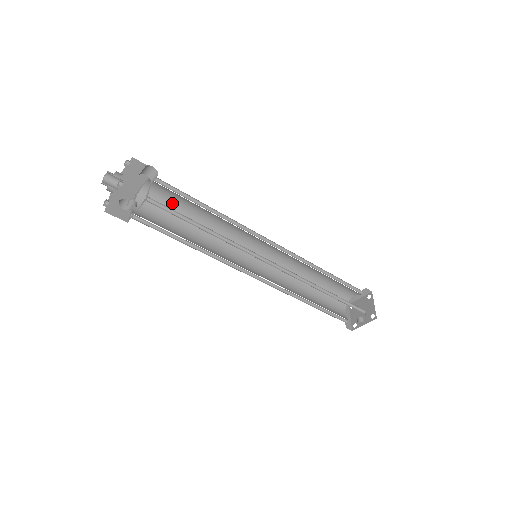
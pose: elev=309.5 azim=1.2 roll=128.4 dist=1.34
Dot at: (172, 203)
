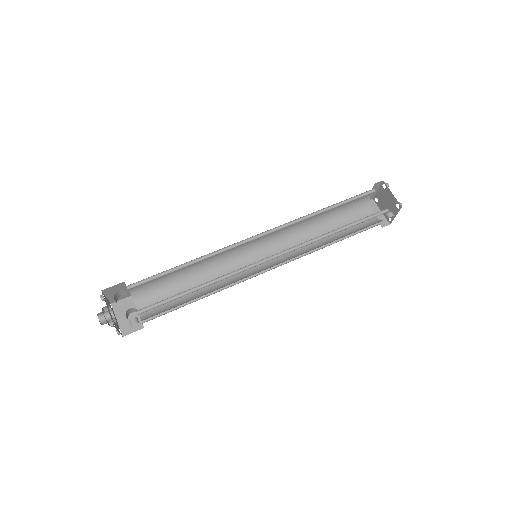
Dot at: (160, 280)
